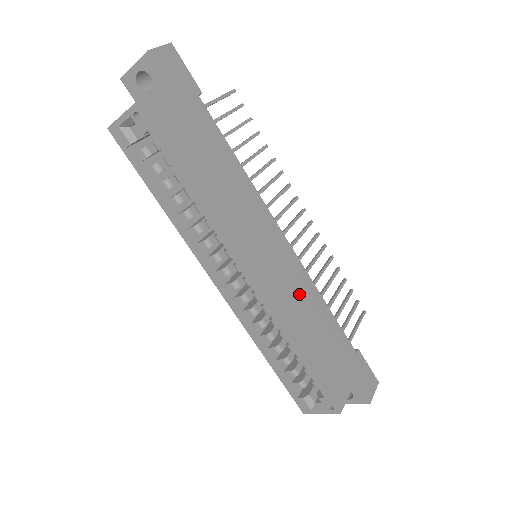
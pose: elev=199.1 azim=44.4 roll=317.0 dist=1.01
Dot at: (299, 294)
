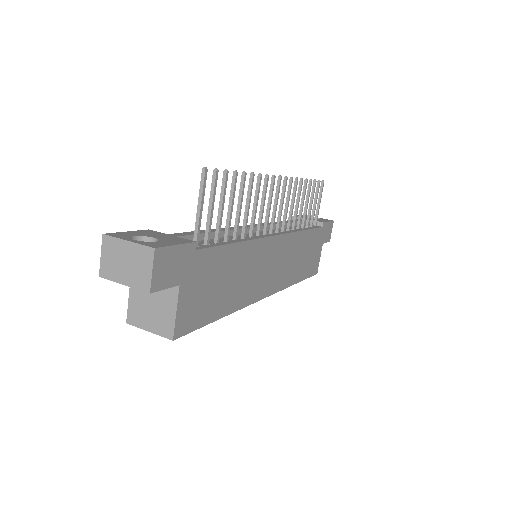
Dot at: (291, 255)
